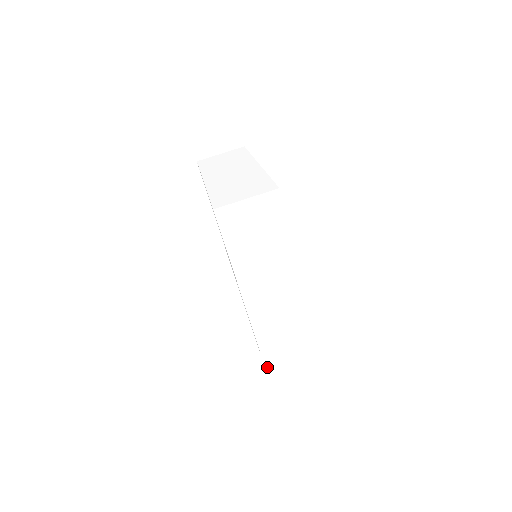
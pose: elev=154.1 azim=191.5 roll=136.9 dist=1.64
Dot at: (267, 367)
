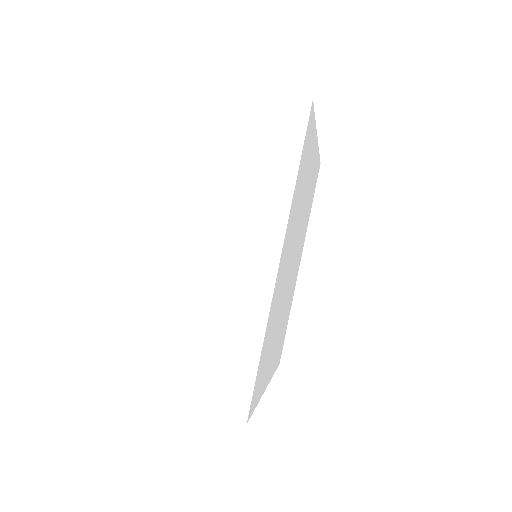
Dot at: (164, 374)
